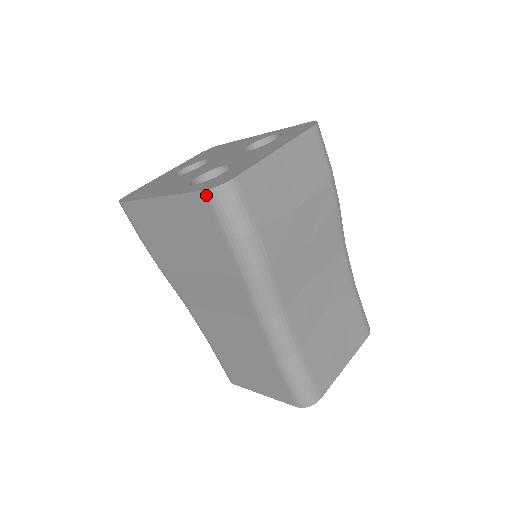
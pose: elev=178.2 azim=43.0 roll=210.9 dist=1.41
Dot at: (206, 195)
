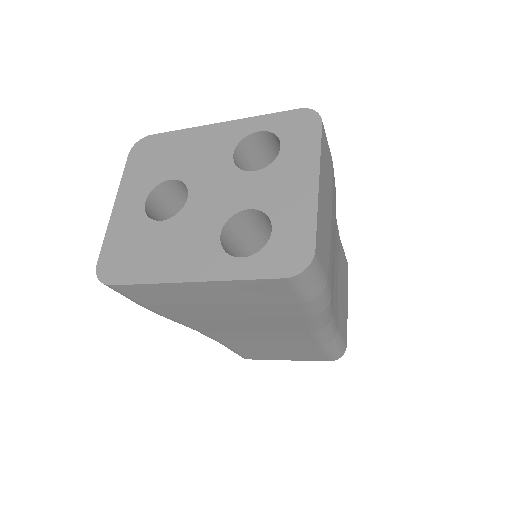
Dot at: (288, 281)
